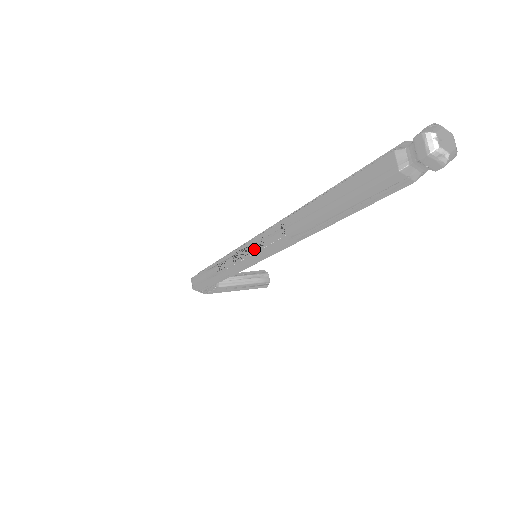
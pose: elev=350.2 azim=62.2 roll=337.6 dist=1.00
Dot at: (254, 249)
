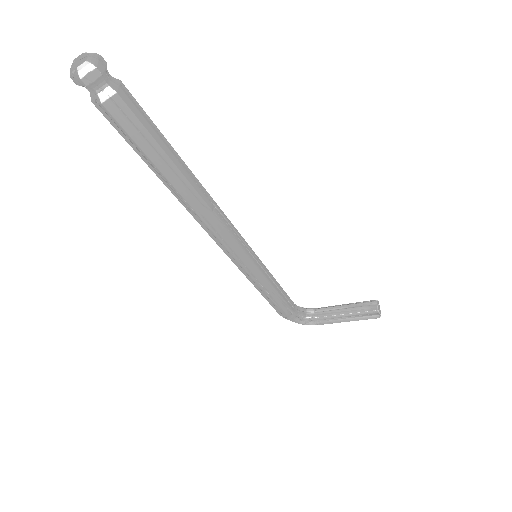
Dot at: occluded
